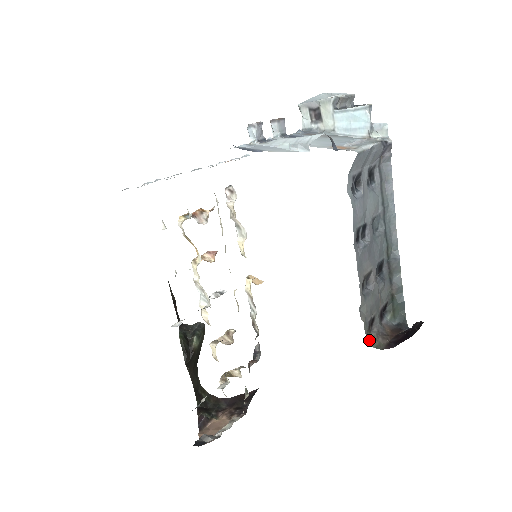
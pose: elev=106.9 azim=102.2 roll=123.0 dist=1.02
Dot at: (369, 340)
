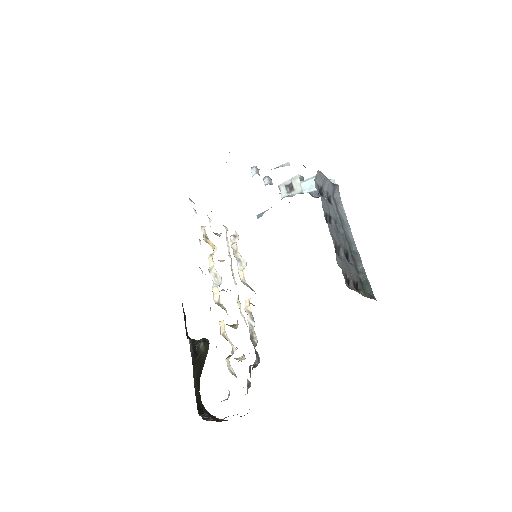
Dot at: (348, 286)
